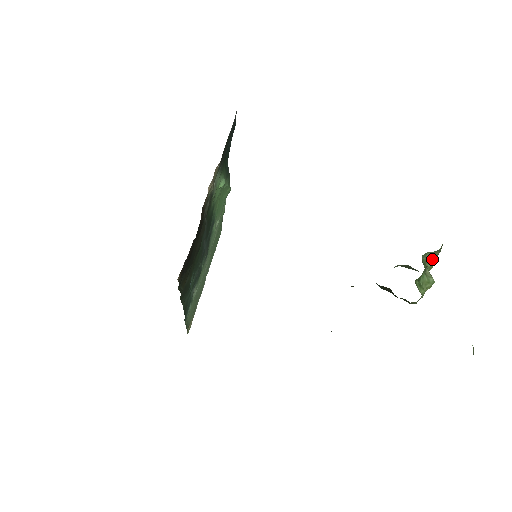
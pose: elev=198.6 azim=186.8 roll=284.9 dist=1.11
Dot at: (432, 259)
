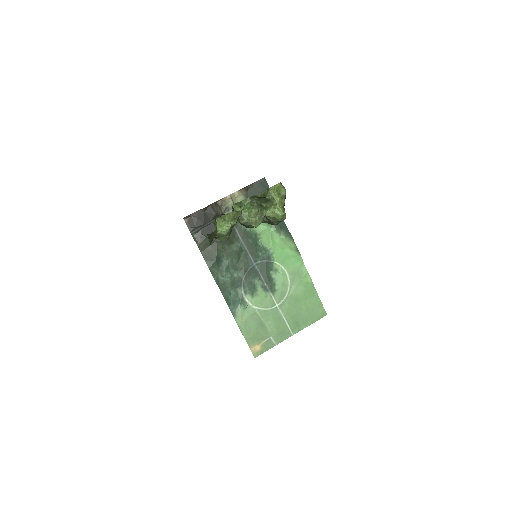
Dot at: (272, 207)
